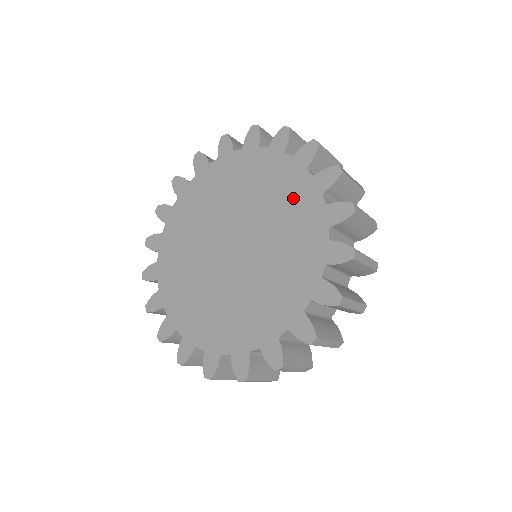
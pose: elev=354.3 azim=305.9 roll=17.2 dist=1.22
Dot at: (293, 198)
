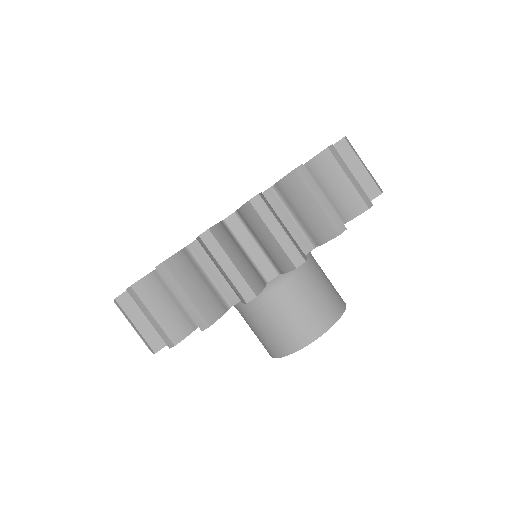
Dot at: occluded
